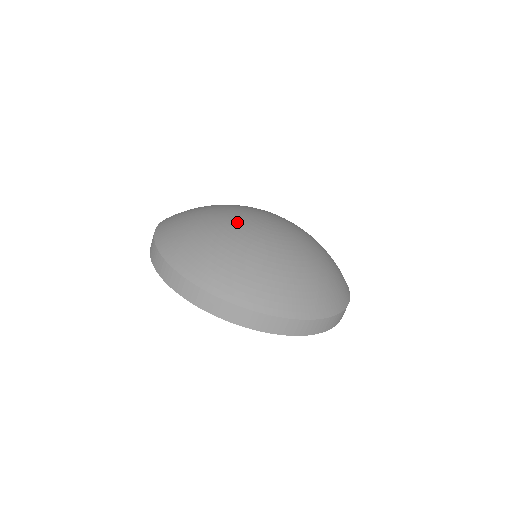
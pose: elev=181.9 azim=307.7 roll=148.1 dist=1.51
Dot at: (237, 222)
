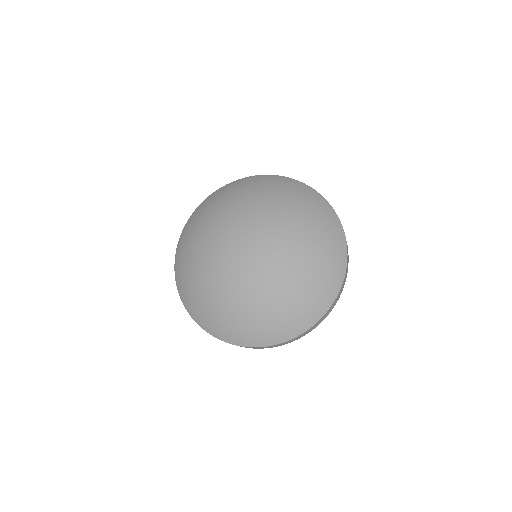
Dot at: (213, 249)
